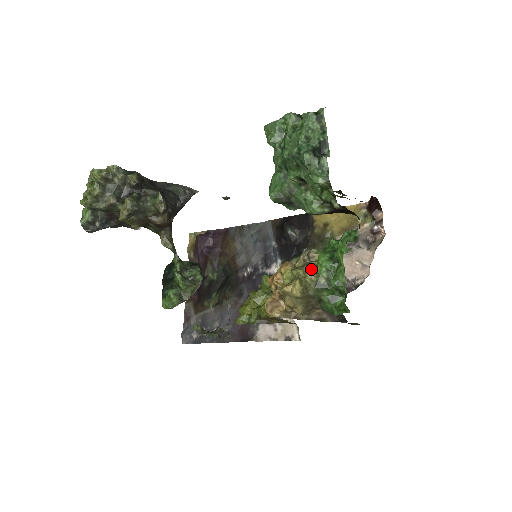
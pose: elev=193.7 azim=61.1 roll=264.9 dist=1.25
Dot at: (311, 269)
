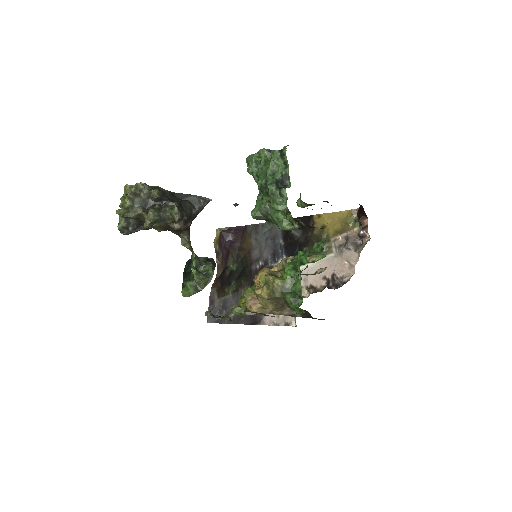
Dot at: occluded
